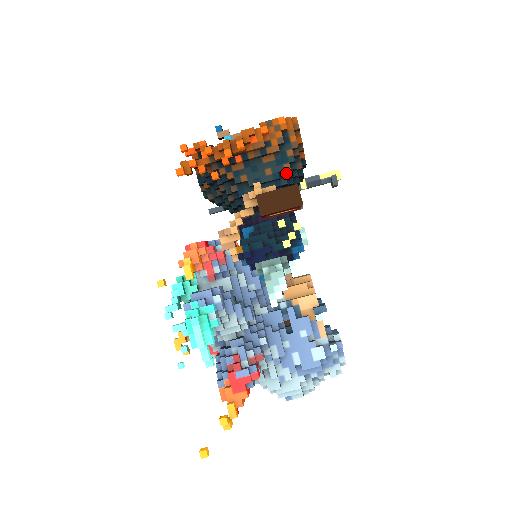
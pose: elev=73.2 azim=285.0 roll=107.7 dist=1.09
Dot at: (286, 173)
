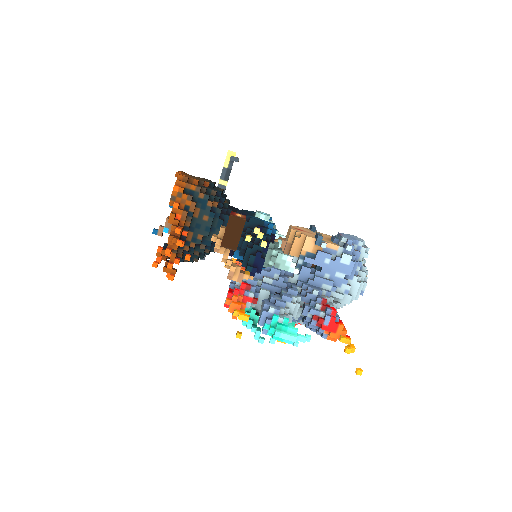
Dot at: (213, 206)
